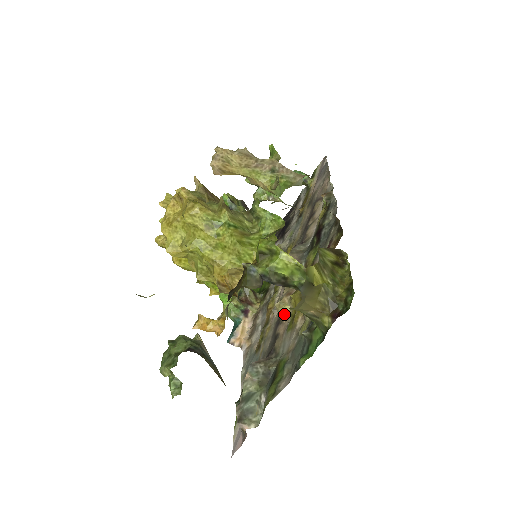
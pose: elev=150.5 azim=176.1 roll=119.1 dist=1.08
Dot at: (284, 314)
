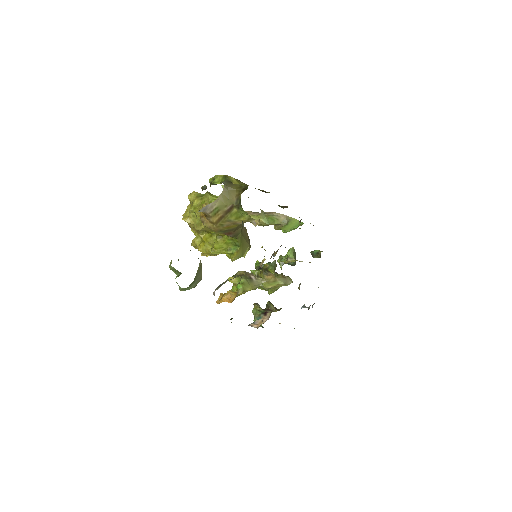
Dot at: (262, 264)
